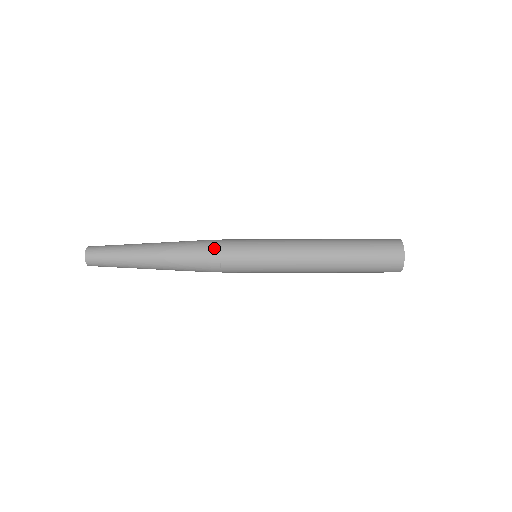
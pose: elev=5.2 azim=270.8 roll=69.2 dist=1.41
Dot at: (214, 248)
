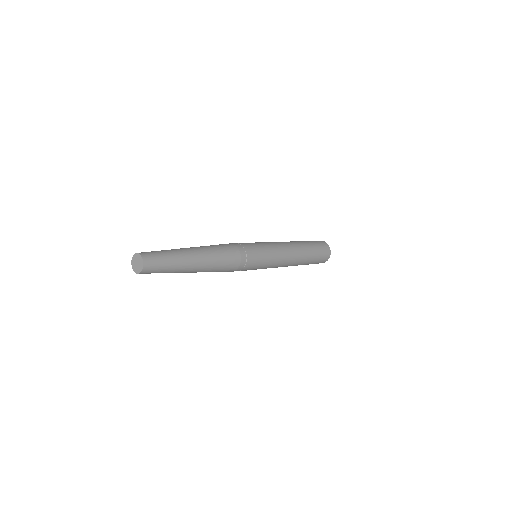
Dot at: (242, 251)
